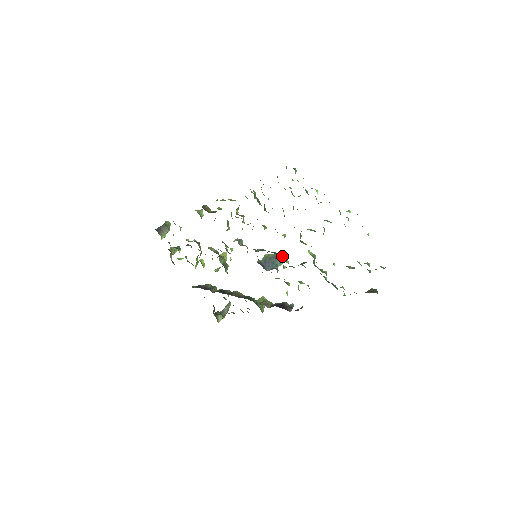
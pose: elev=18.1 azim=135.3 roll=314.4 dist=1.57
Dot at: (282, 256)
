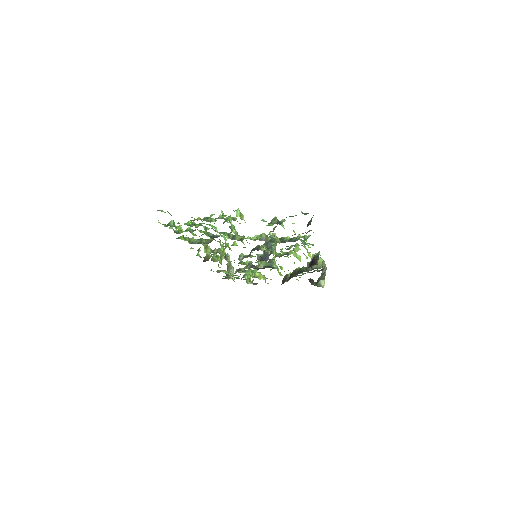
Dot at: (271, 236)
